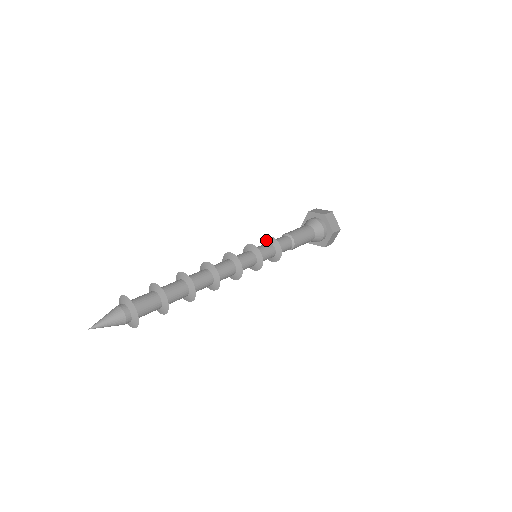
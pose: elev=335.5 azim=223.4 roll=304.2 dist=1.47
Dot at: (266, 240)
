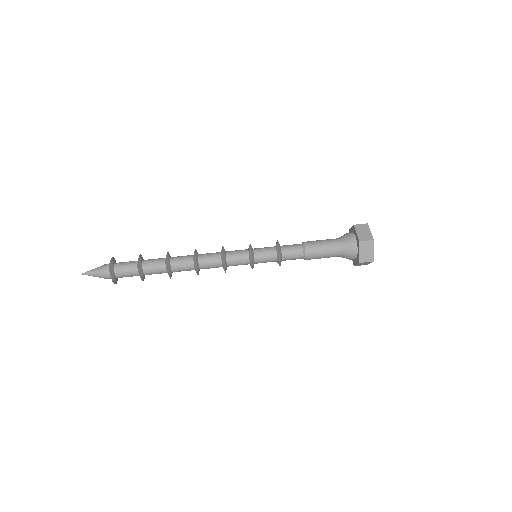
Dot at: (276, 244)
